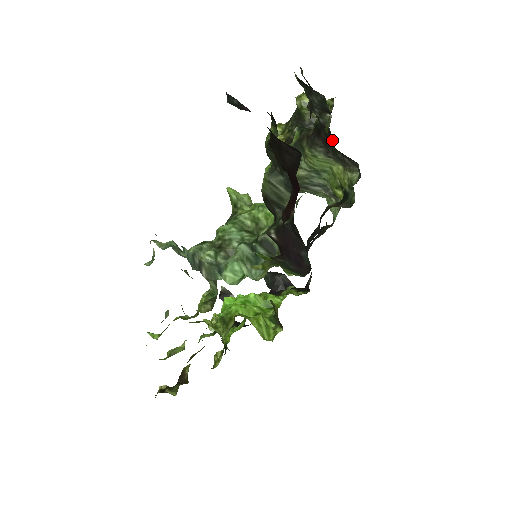
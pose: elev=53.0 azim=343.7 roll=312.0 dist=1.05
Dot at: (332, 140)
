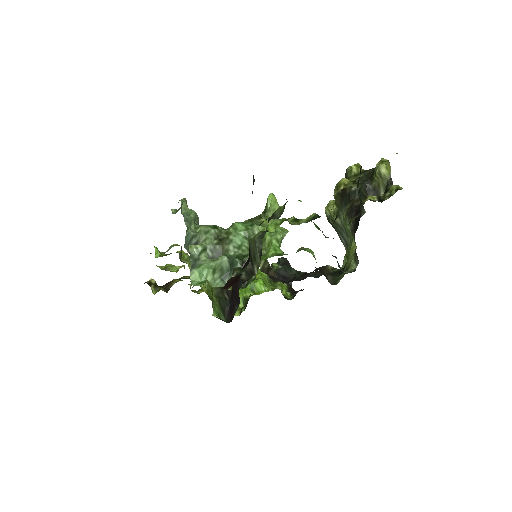
Dot at: (357, 228)
